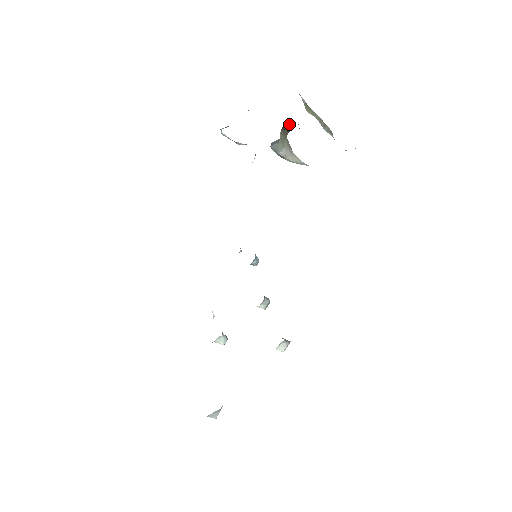
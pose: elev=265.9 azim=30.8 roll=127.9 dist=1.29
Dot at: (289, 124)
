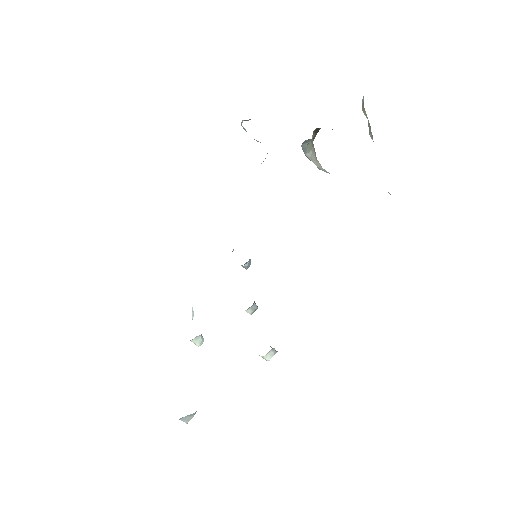
Dot at: (320, 128)
